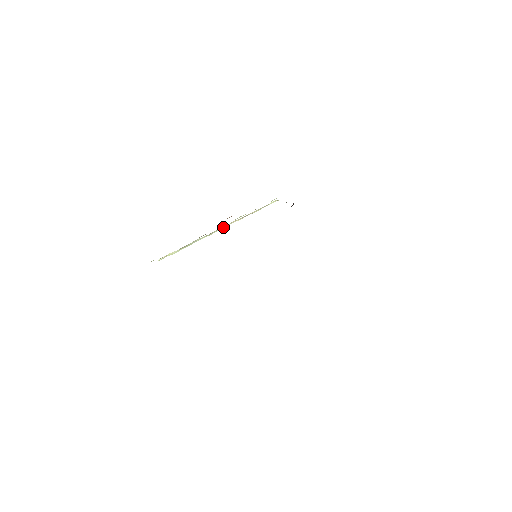
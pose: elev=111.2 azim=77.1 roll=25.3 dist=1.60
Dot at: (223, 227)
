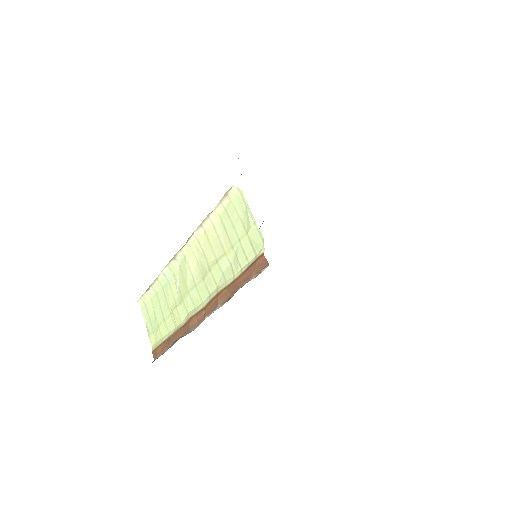
Dot at: (187, 250)
